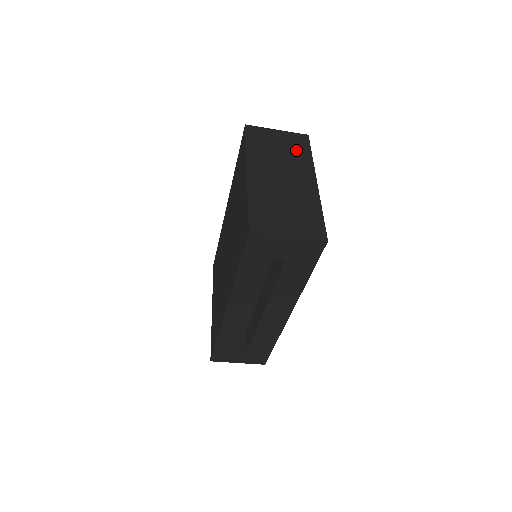
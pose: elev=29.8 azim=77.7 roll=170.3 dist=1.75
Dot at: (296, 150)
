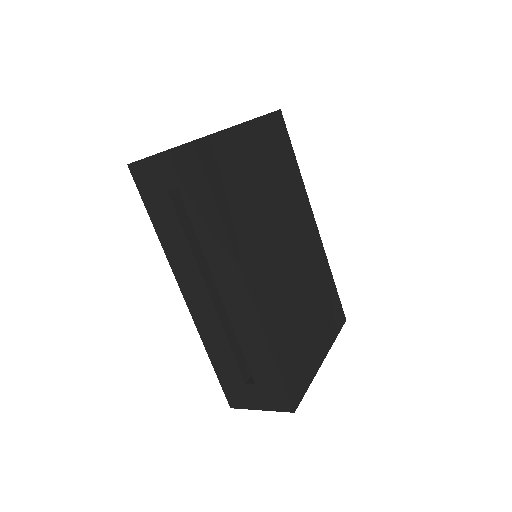
Dot at: occluded
